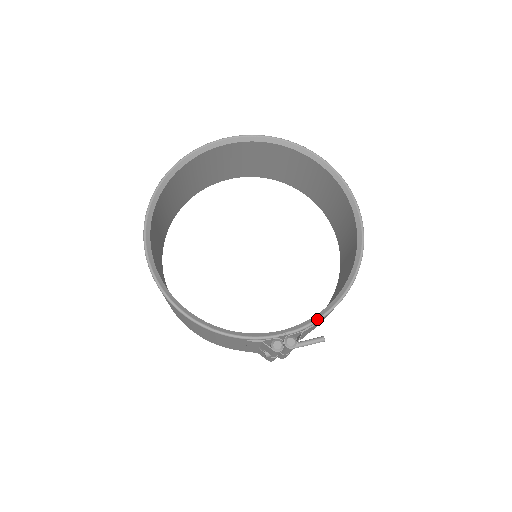
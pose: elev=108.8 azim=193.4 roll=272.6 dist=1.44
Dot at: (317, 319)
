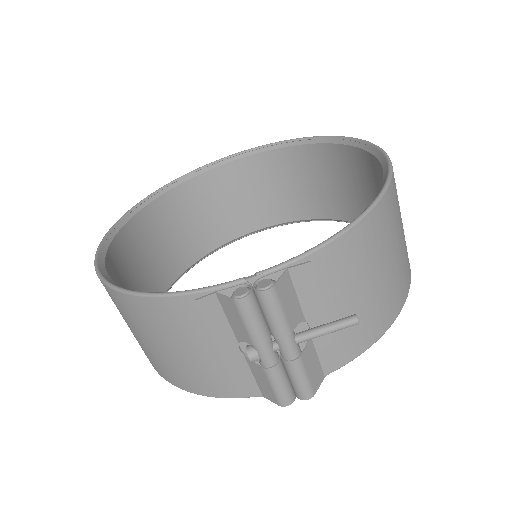
Dot at: occluded
